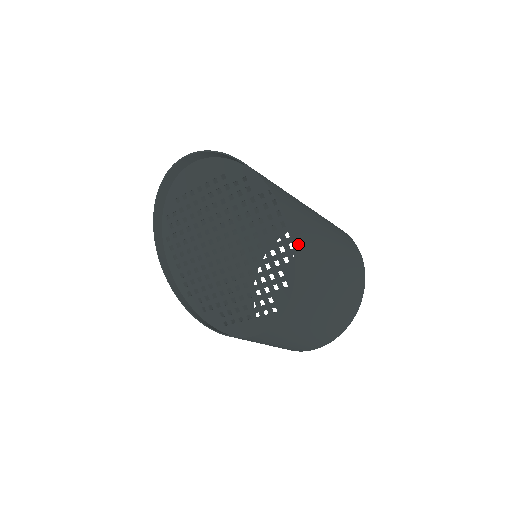
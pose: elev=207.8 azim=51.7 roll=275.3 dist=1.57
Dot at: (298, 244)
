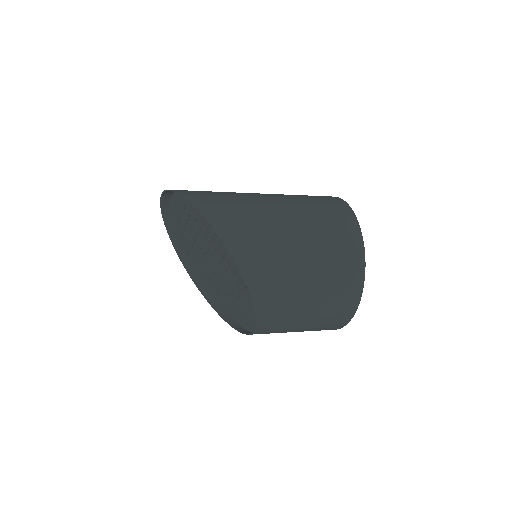
Dot at: (241, 257)
